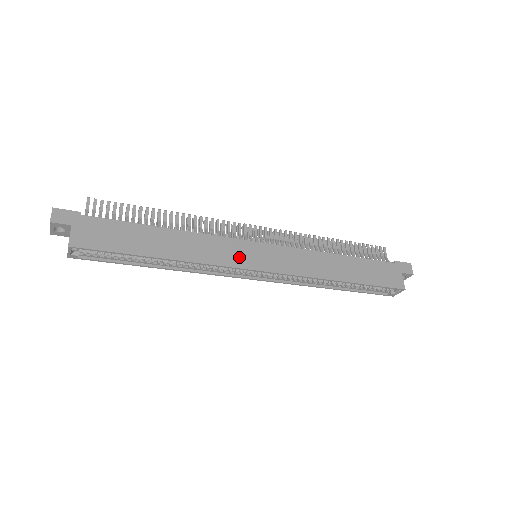
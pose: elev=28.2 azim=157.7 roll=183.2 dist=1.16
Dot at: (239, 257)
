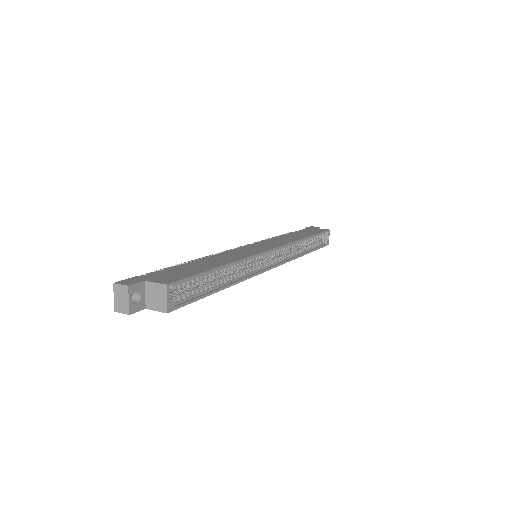
Dot at: (254, 250)
